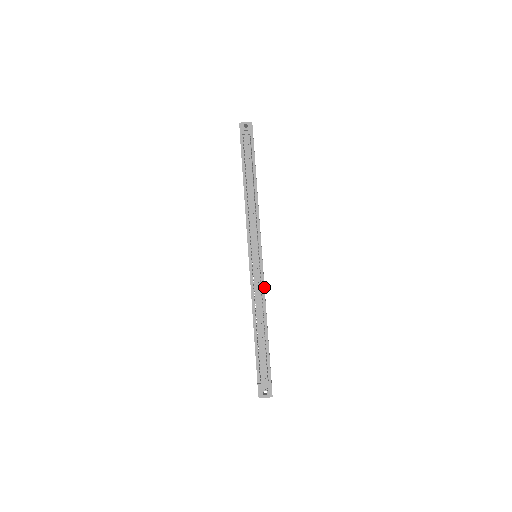
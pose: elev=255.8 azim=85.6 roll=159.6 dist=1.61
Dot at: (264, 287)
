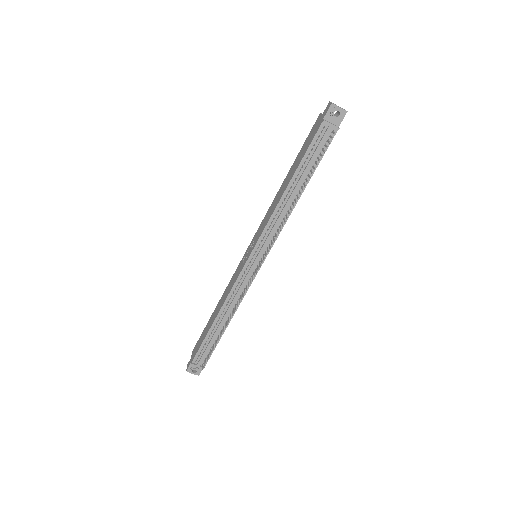
Dot at: occluded
